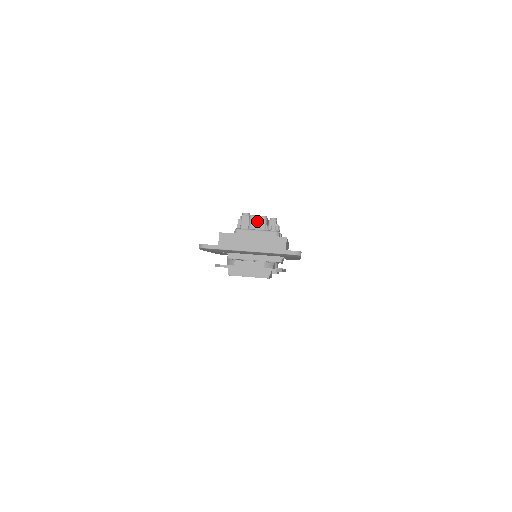
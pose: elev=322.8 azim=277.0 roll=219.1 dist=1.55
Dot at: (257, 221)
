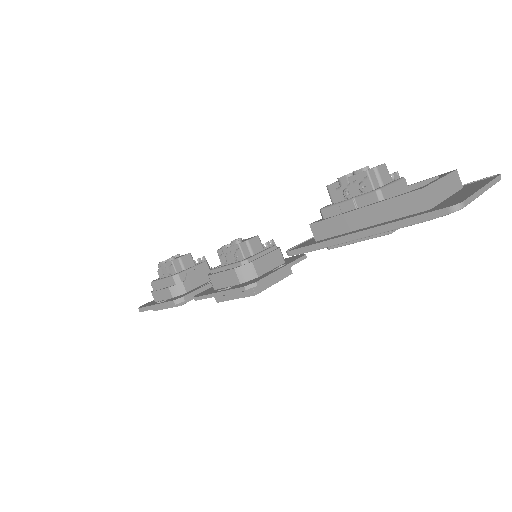
Dot at: (383, 172)
